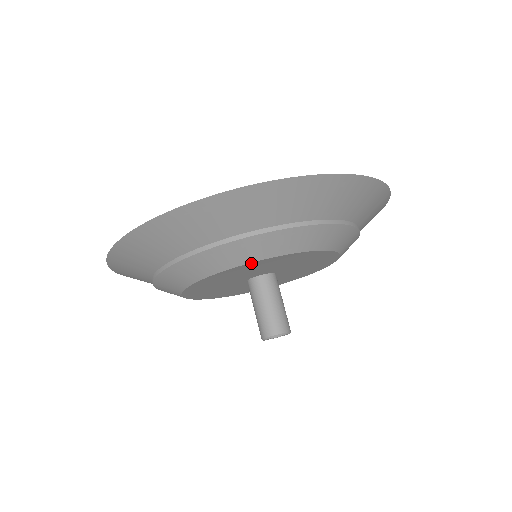
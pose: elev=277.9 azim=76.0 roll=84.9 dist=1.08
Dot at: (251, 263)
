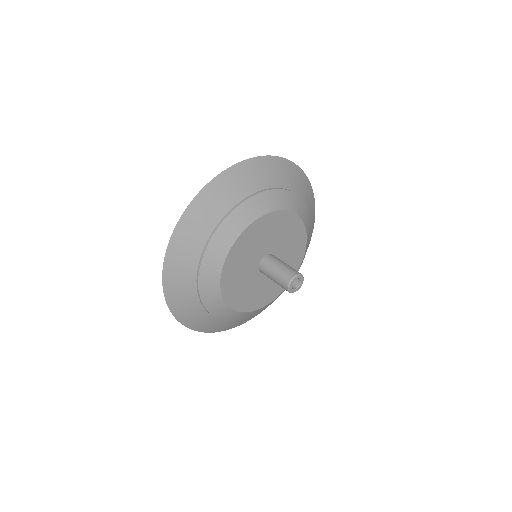
Dot at: (254, 223)
